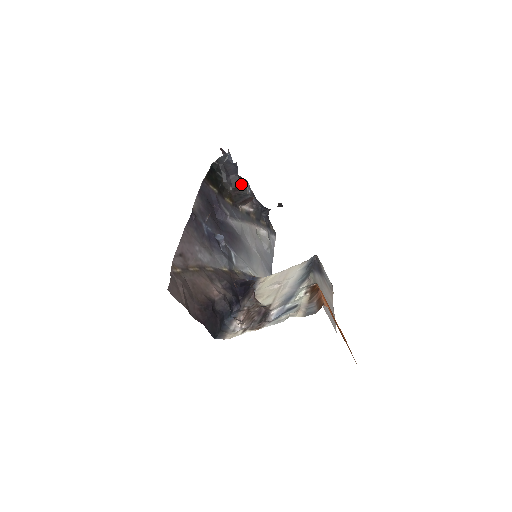
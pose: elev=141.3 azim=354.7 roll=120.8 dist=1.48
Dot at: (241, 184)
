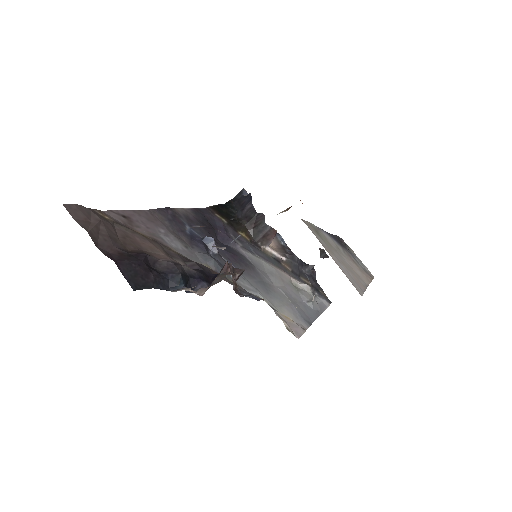
Dot at: (257, 214)
